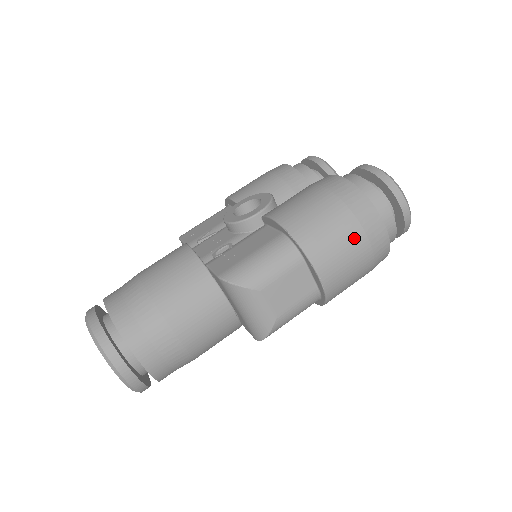
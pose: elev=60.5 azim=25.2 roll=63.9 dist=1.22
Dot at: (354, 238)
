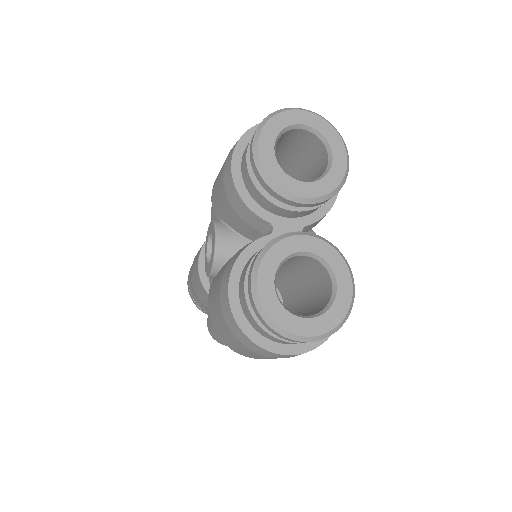
Dot at: (261, 356)
